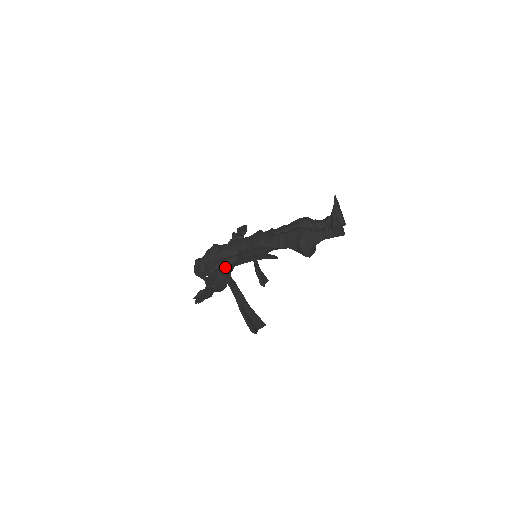
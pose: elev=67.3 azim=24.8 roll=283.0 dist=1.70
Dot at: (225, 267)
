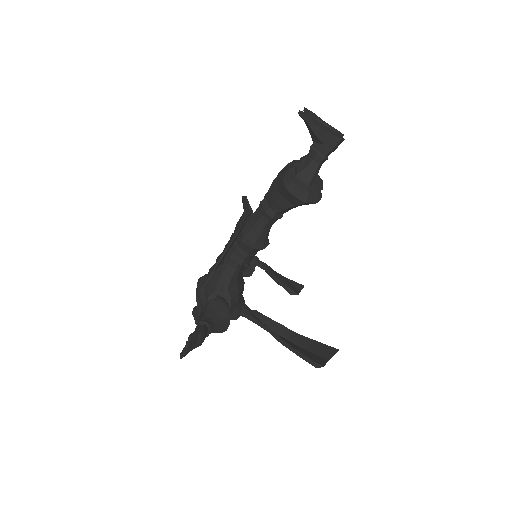
Dot at: (222, 294)
